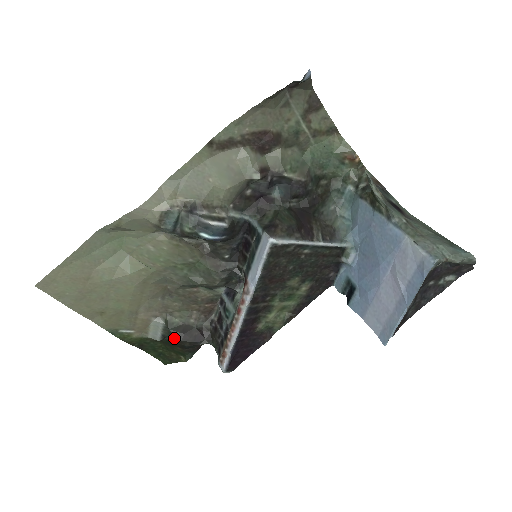
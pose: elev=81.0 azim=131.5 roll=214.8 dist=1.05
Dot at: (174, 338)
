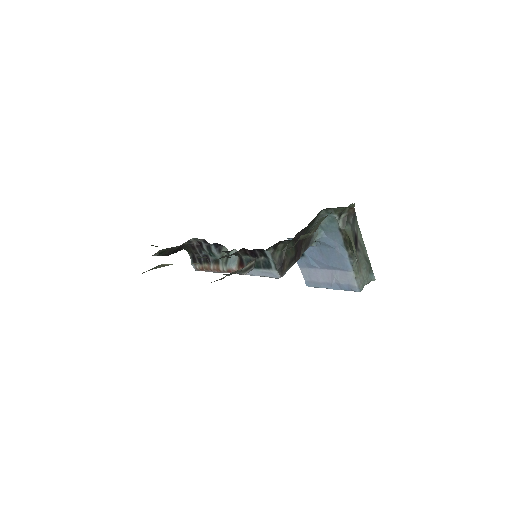
Dot at: occluded
